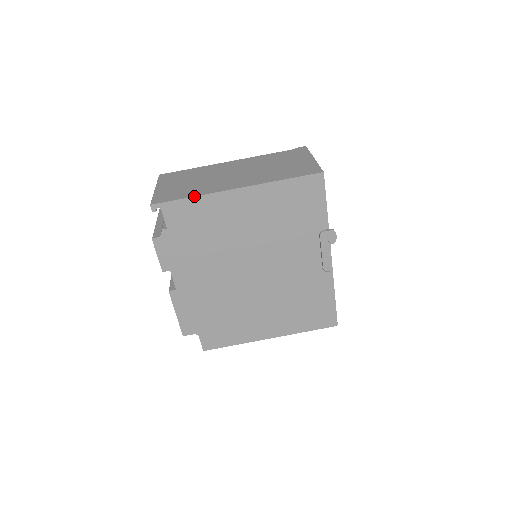
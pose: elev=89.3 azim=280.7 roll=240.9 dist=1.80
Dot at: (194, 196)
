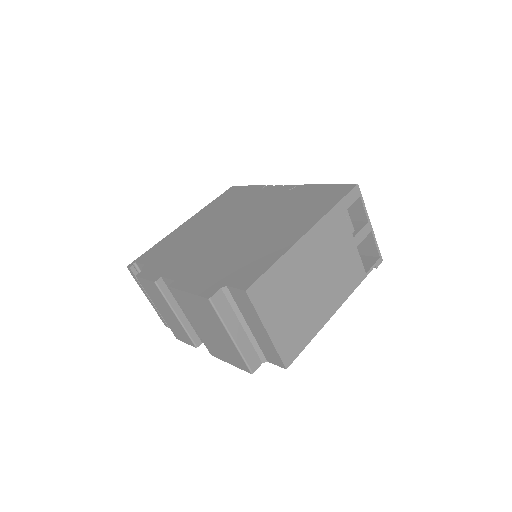
Dot at: (157, 244)
